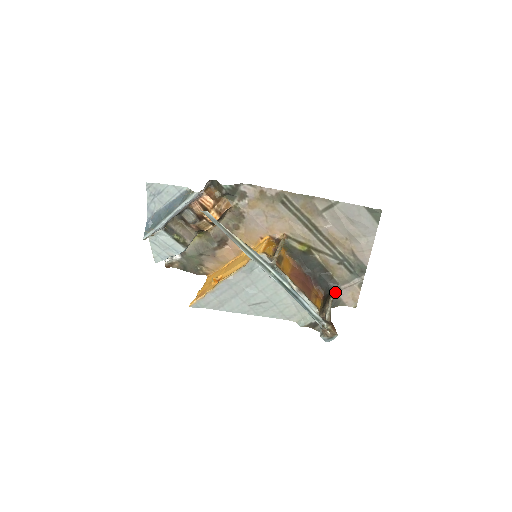
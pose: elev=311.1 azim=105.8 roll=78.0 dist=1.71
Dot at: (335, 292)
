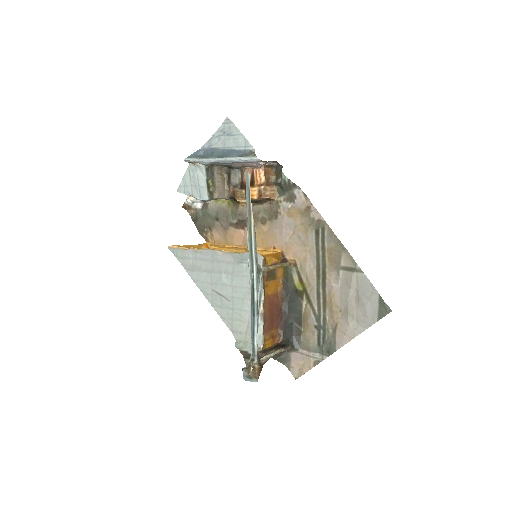
Dot at: (291, 348)
